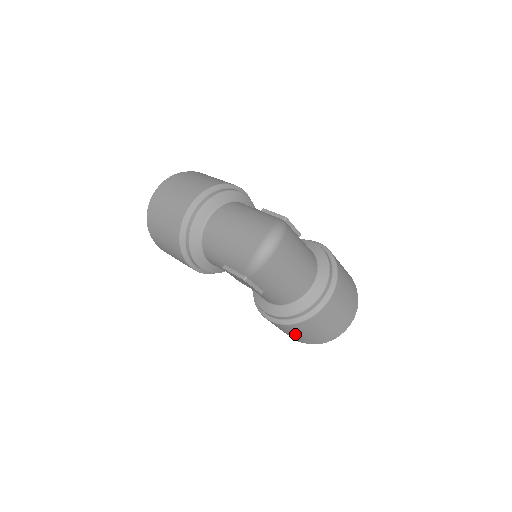
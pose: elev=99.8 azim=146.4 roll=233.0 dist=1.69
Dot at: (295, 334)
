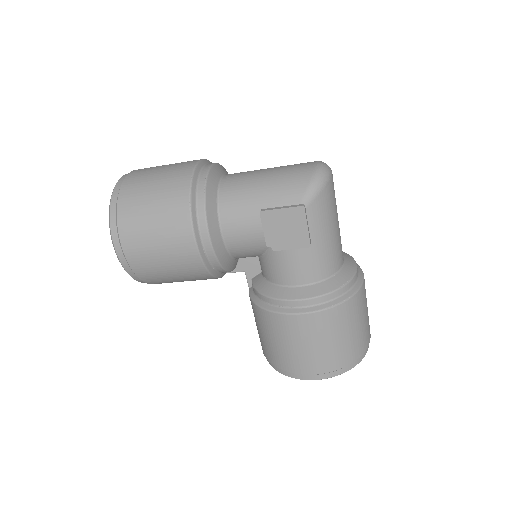
Dot at: (330, 340)
